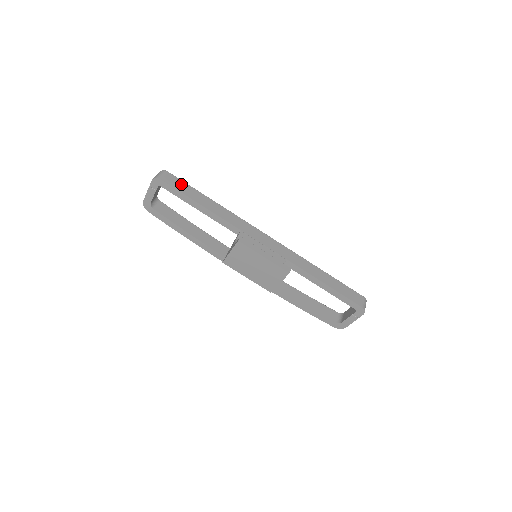
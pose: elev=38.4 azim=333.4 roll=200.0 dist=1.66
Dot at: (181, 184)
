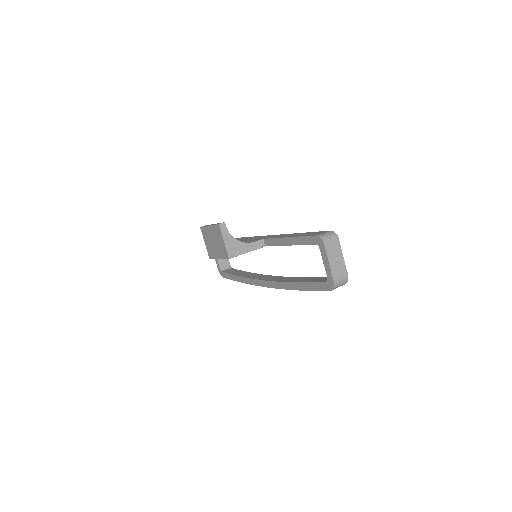
Dot at: occluded
